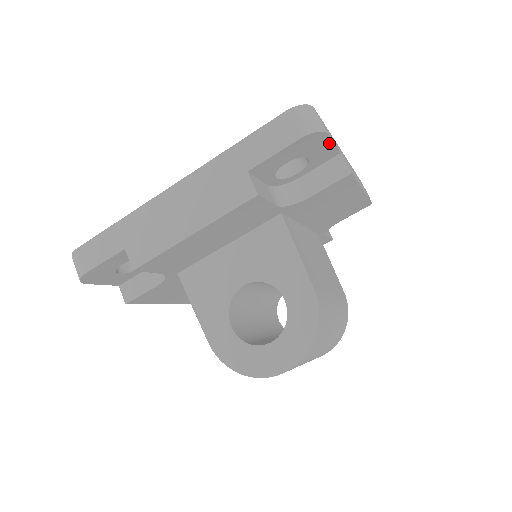
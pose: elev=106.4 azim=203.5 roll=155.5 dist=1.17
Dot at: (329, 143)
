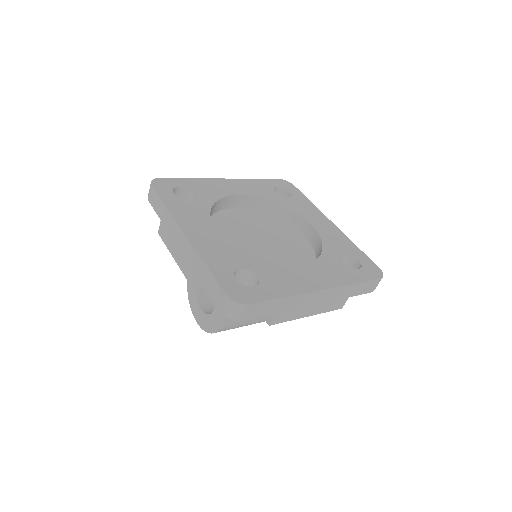
Dot at: (253, 316)
